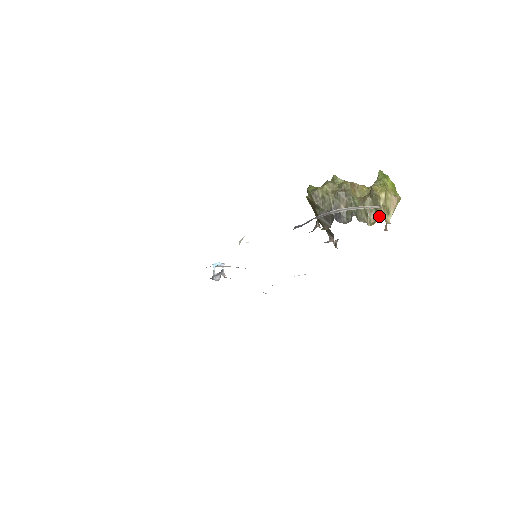
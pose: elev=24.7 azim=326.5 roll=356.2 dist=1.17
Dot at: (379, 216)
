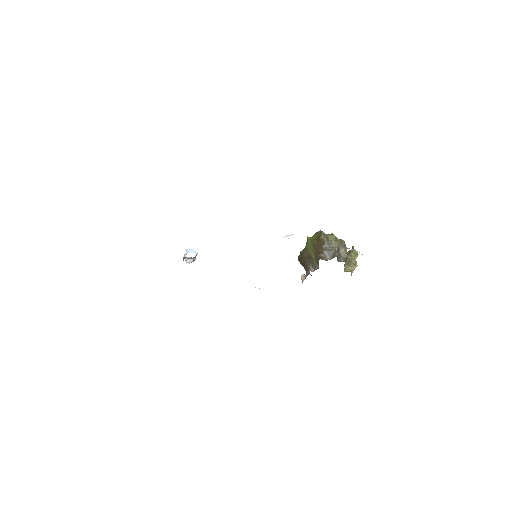
Dot at: (351, 269)
